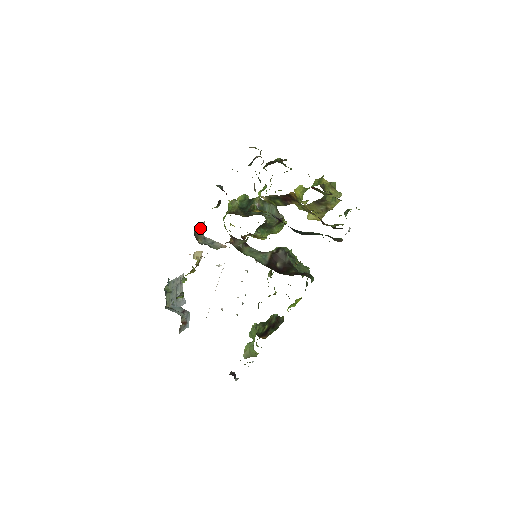
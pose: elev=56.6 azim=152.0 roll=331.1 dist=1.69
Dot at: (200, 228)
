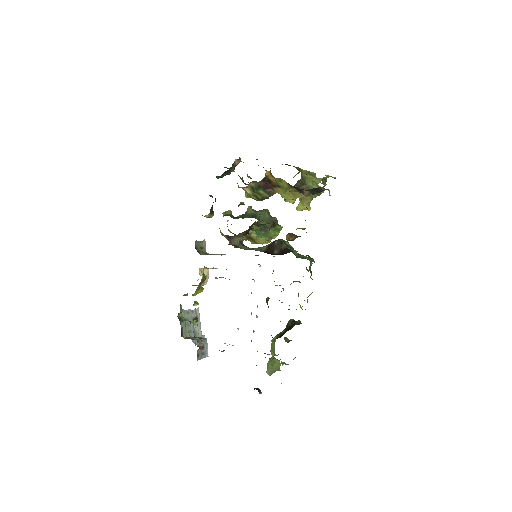
Dot at: (201, 245)
